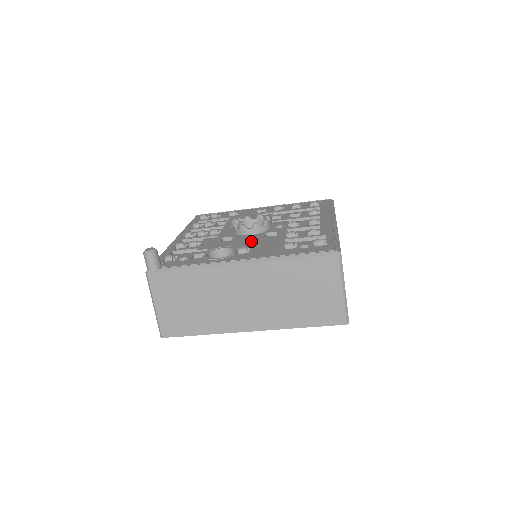
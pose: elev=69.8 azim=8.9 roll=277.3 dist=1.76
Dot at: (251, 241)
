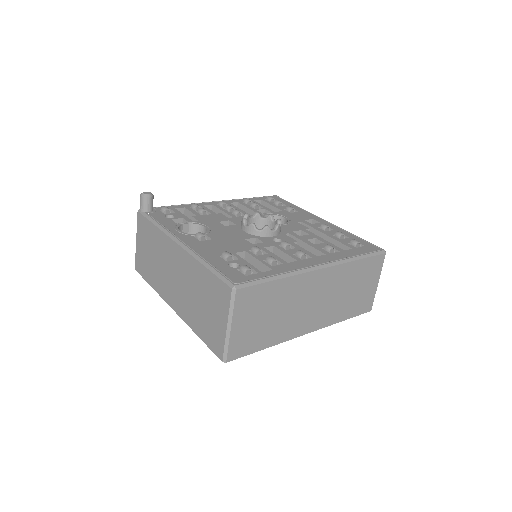
Dot at: (229, 235)
